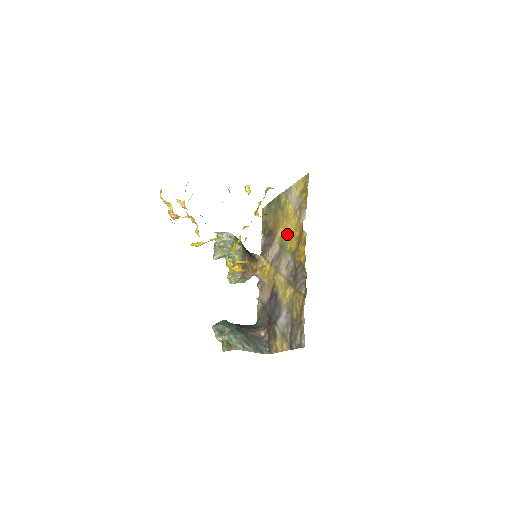
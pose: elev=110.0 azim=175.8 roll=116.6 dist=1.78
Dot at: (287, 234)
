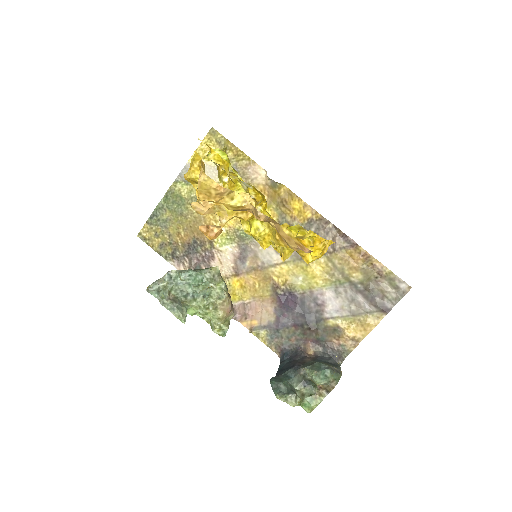
Dot at: occluded
